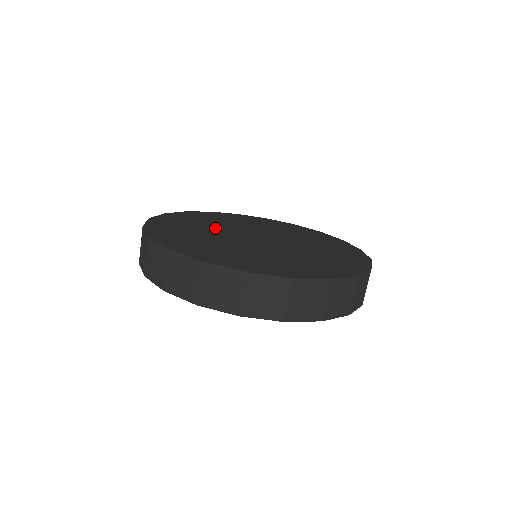
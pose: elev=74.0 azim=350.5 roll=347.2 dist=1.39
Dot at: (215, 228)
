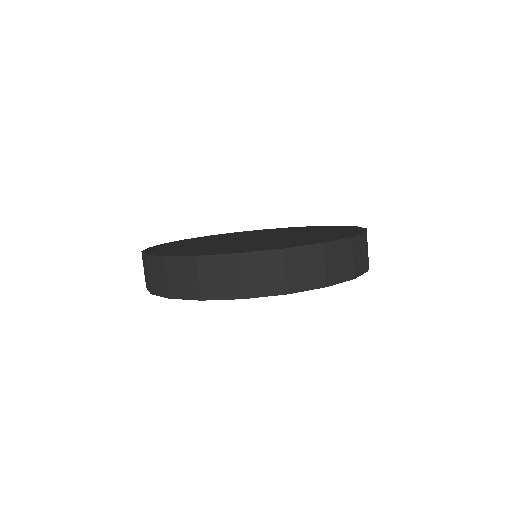
Dot at: (215, 244)
